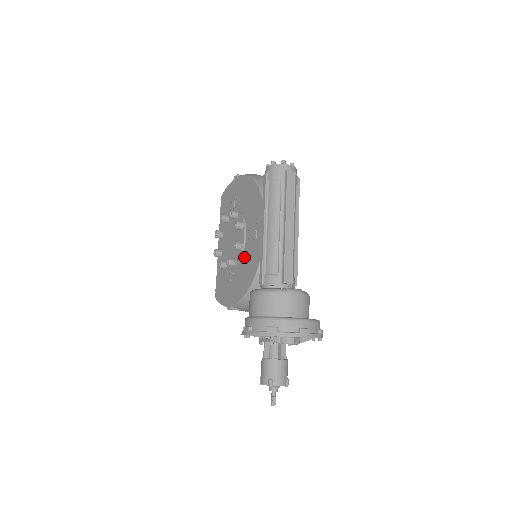
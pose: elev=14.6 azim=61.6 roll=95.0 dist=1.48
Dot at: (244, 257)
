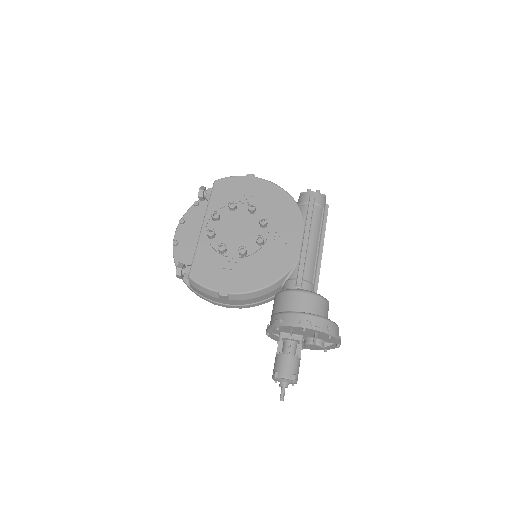
Dot at: (263, 253)
